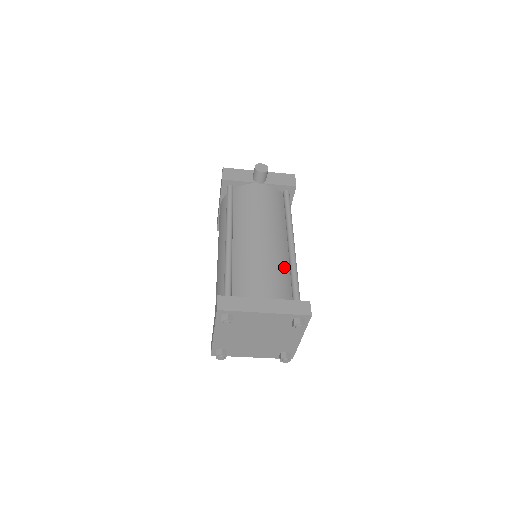
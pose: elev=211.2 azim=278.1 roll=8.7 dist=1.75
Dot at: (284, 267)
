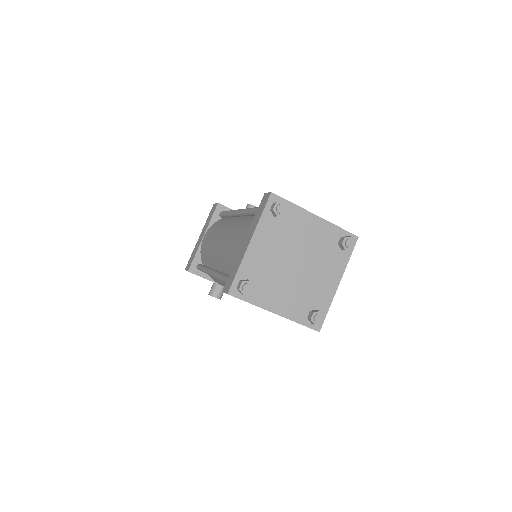
Dot at: occluded
